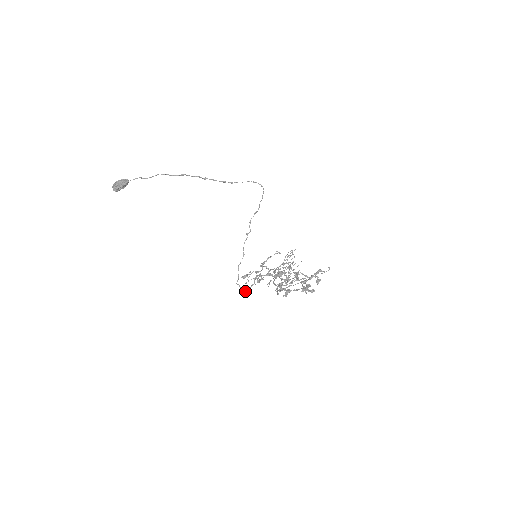
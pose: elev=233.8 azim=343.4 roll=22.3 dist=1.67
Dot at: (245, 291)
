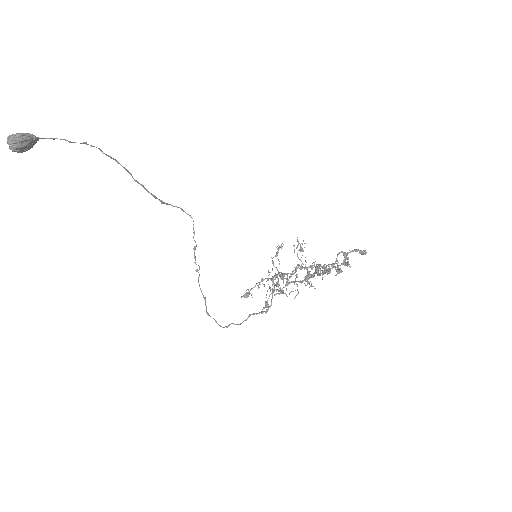
Dot at: (258, 313)
